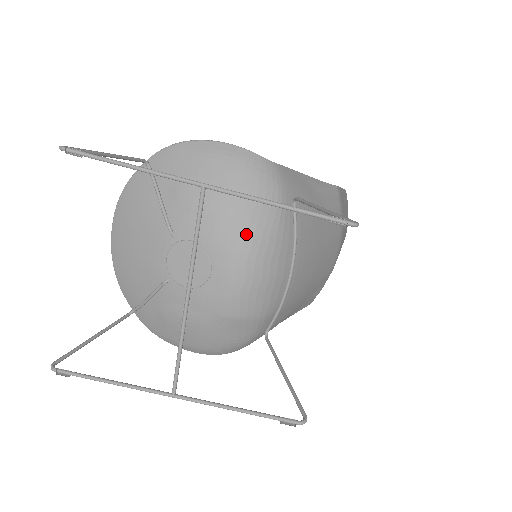
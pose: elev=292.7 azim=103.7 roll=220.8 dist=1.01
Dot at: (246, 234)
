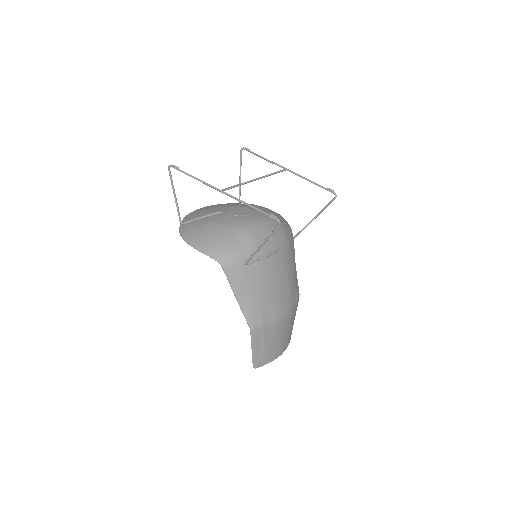
Dot at: occluded
